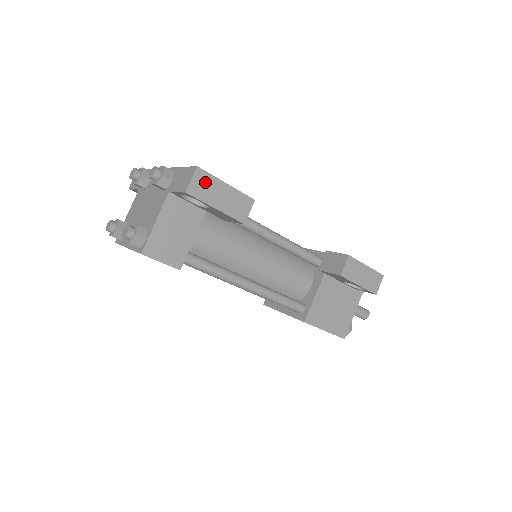
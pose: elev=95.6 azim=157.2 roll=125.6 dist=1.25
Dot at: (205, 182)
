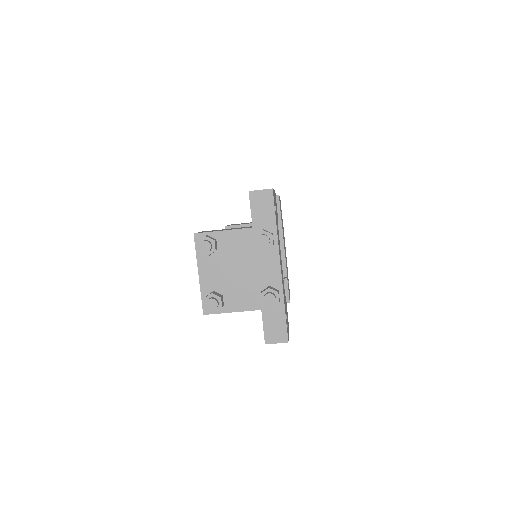
Dot at: occluded
